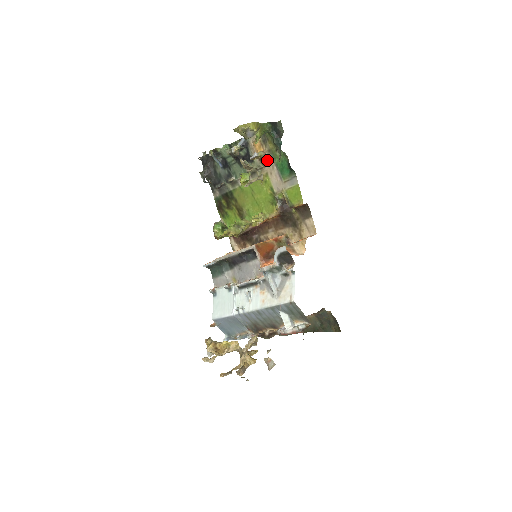
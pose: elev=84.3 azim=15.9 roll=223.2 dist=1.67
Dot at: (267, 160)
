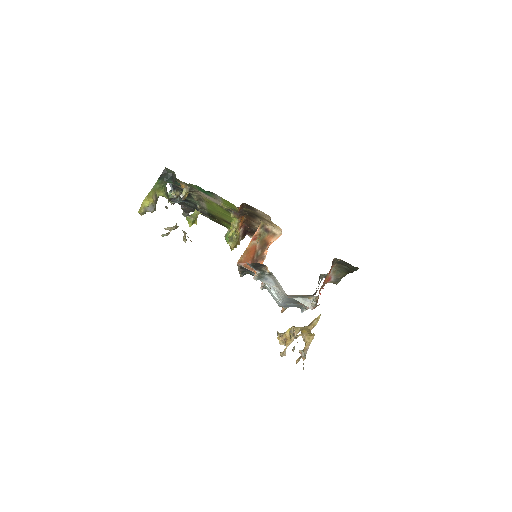
Dot at: (193, 190)
